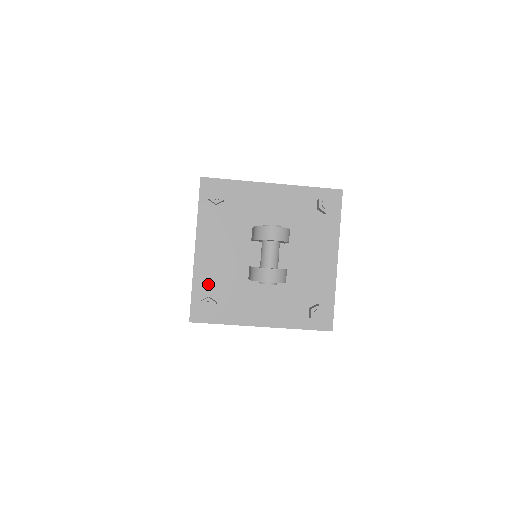
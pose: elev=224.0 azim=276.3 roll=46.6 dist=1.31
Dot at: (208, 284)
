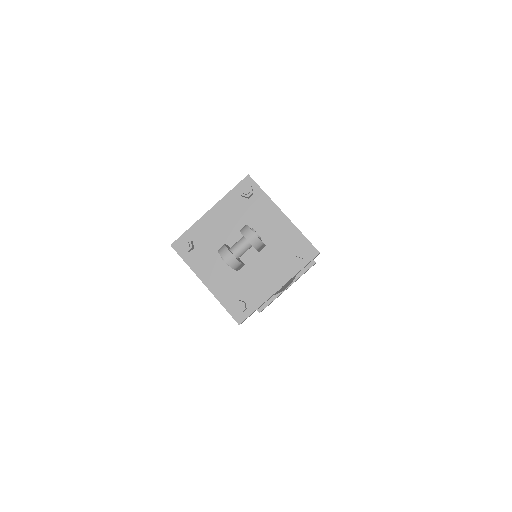
Dot at: (199, 235)
